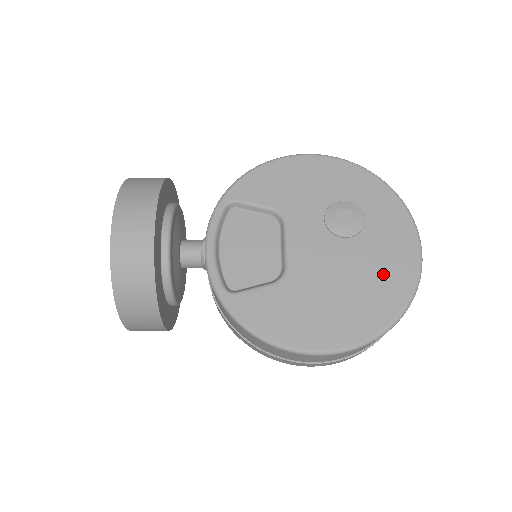
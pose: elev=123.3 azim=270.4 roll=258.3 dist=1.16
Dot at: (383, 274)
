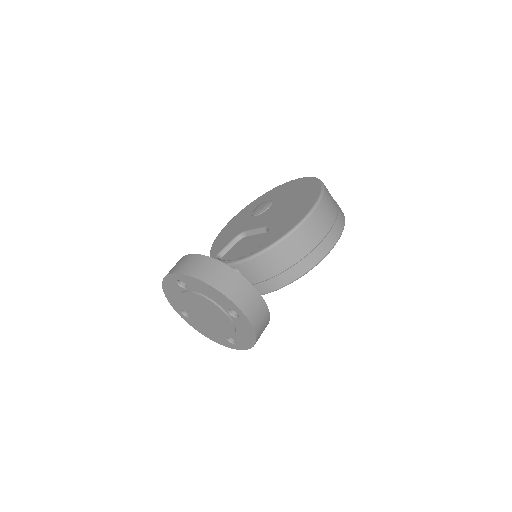
Dot at: (297, 189)
